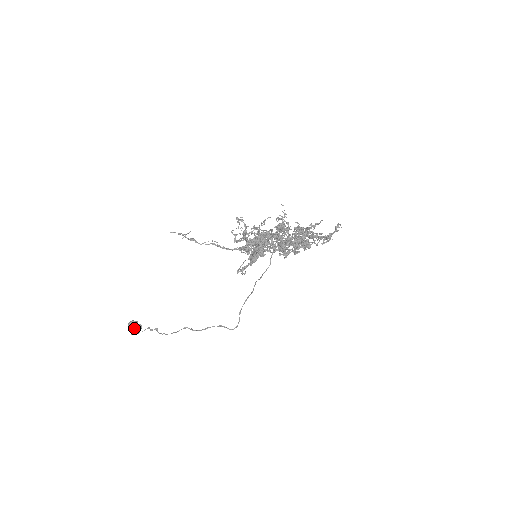
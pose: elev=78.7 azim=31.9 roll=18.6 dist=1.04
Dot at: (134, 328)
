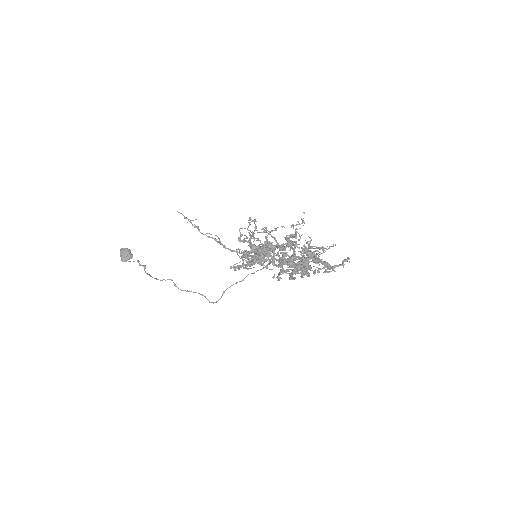
Dot at: (125, 256)
